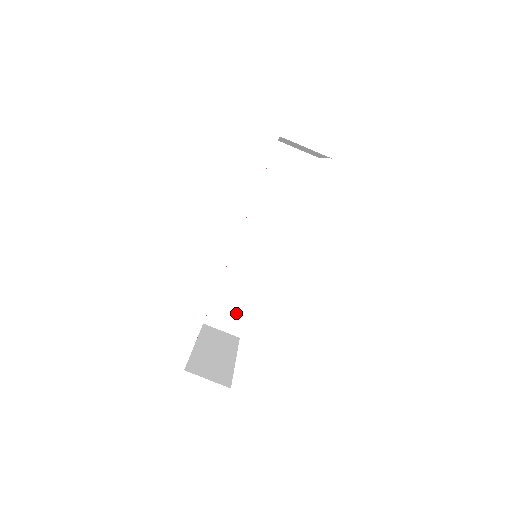
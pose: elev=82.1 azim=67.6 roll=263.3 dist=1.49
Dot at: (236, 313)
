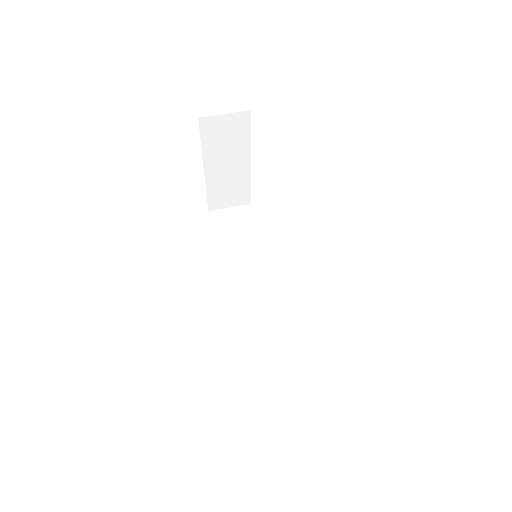
Dot at: (290, 379)
